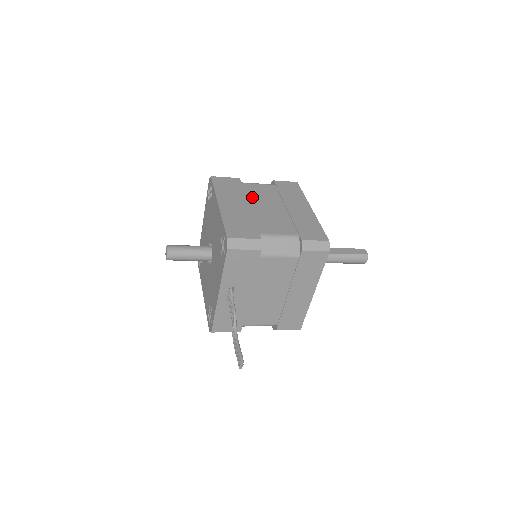
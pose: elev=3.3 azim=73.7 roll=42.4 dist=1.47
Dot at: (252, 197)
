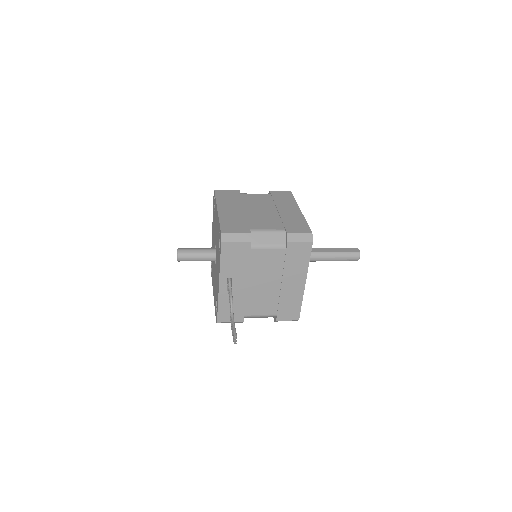
Dot at: (248, 203)
